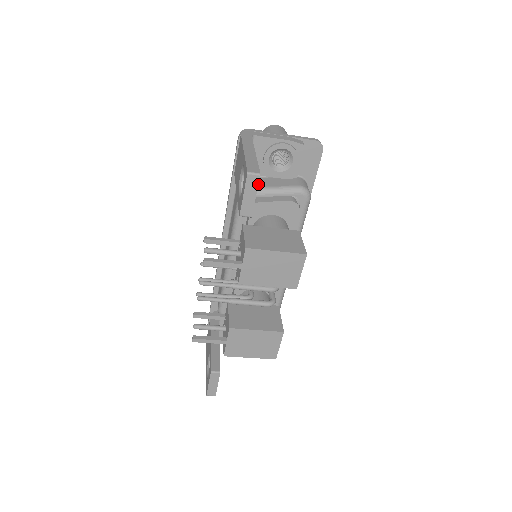
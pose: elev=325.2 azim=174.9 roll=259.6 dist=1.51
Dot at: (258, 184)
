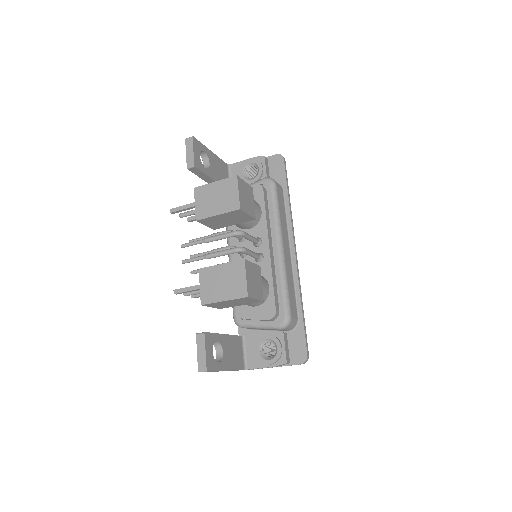
Dot at: occluded
